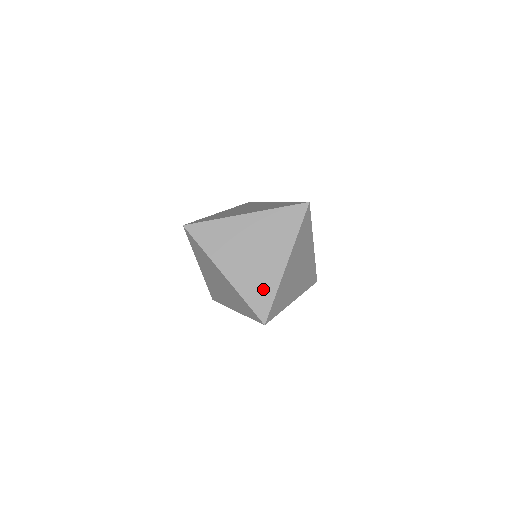
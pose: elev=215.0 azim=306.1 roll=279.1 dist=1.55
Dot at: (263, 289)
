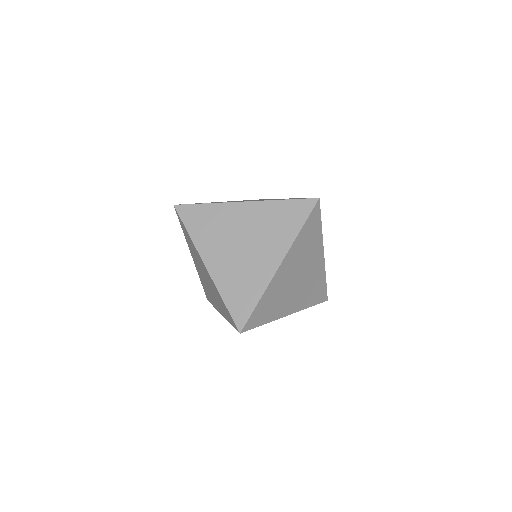
Dot at: (246, 291)
